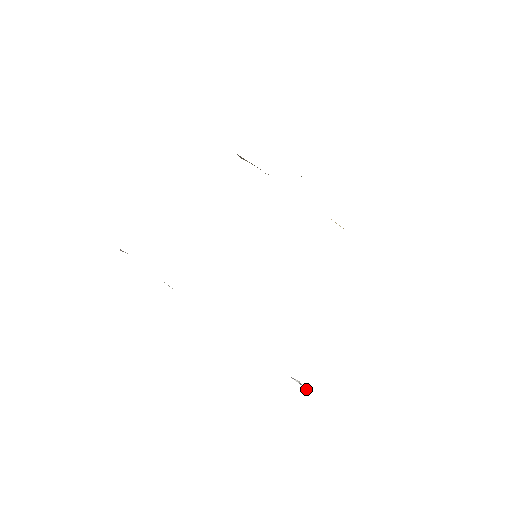
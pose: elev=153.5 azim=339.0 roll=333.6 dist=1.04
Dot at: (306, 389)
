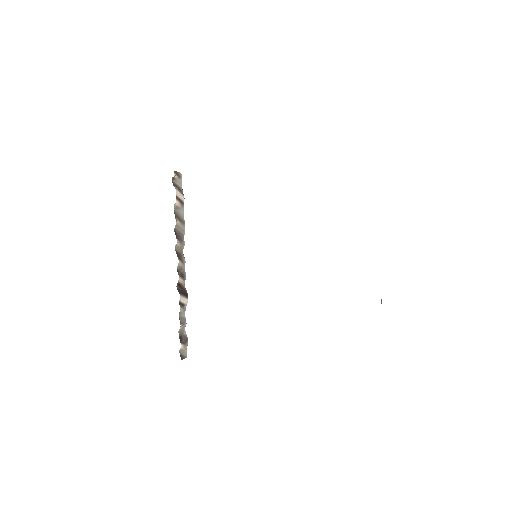
Dot at: occluded
